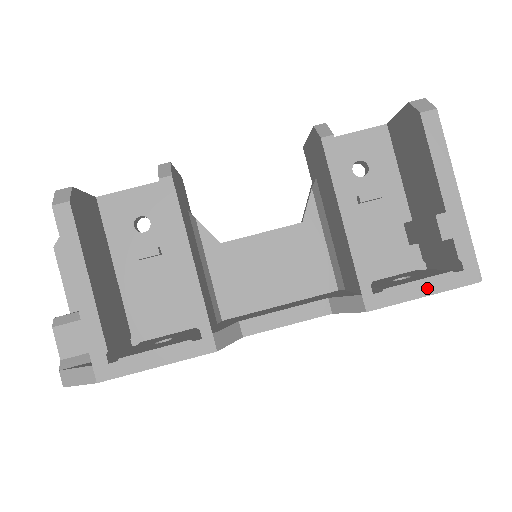
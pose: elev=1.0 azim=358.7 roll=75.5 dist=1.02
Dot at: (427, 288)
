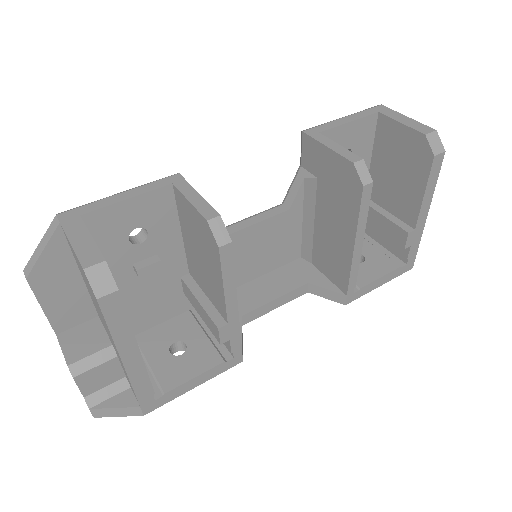
Dot at: (384, 281)
